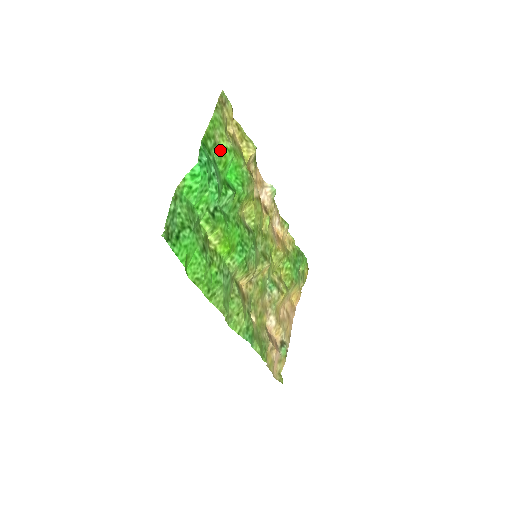
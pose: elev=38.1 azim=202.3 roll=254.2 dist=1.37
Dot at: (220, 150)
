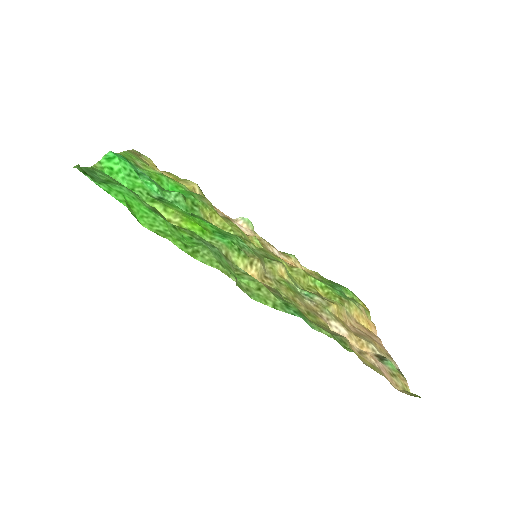
Dot at: (147, 171)
